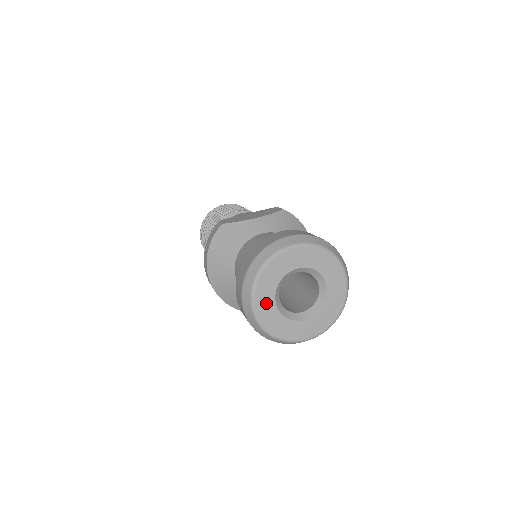
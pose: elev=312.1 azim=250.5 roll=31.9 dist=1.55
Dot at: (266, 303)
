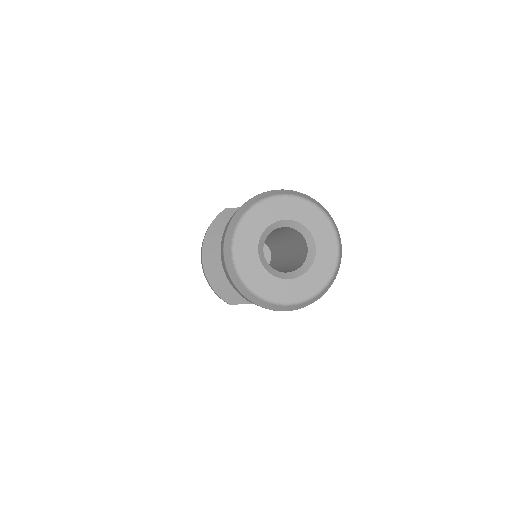
Dot at: (248, 249)
